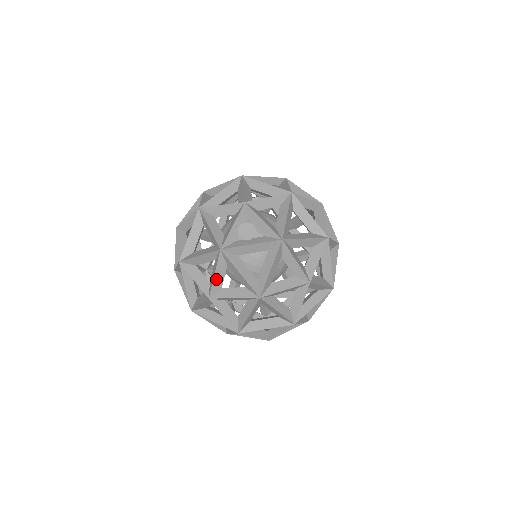
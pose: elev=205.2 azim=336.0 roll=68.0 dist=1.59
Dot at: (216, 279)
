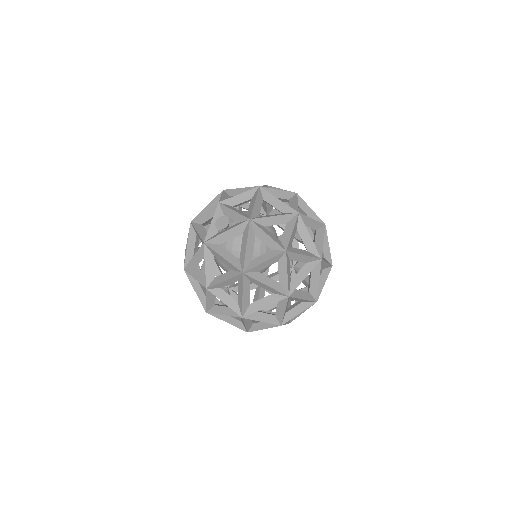
Dot at: (208, 270)
